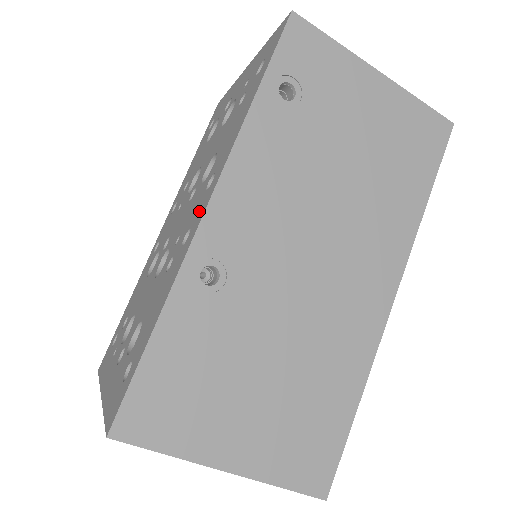
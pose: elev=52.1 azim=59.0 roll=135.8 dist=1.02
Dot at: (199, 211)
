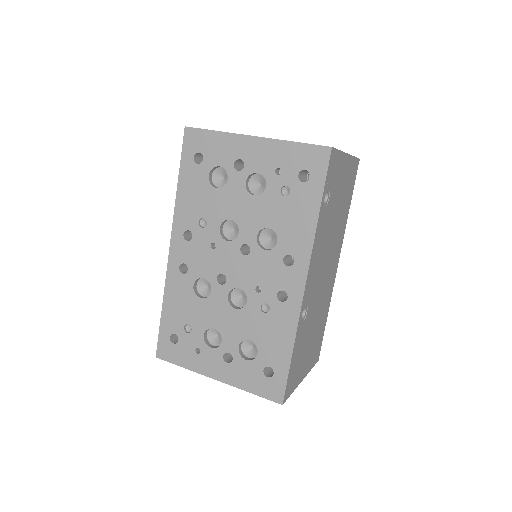
Dot at: (291, 282)
